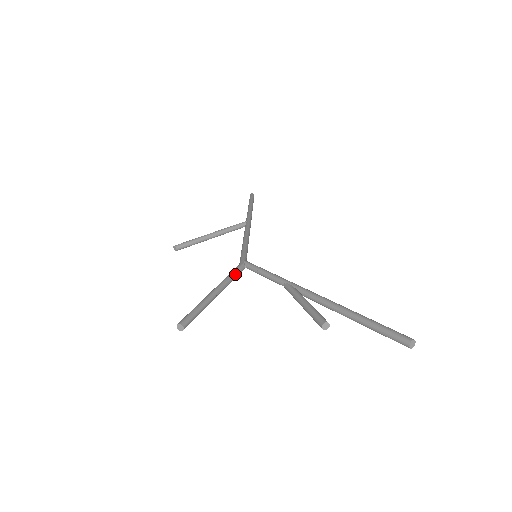
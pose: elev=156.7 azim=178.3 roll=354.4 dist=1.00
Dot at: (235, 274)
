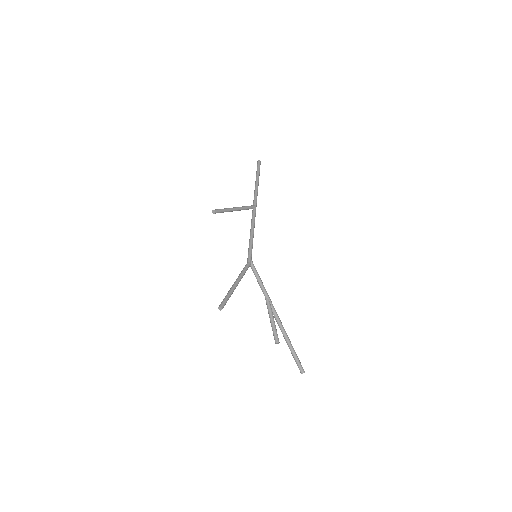
Dot at: occluded
